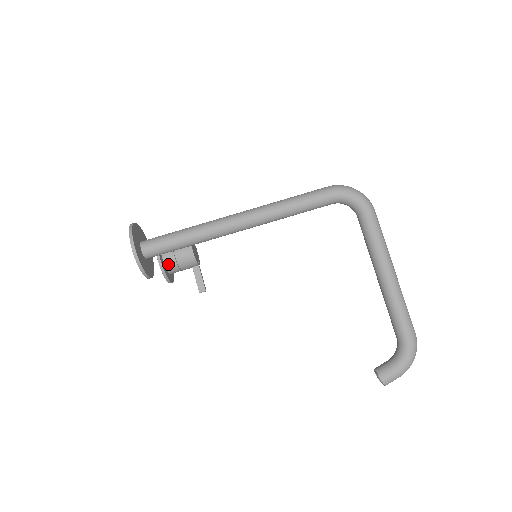
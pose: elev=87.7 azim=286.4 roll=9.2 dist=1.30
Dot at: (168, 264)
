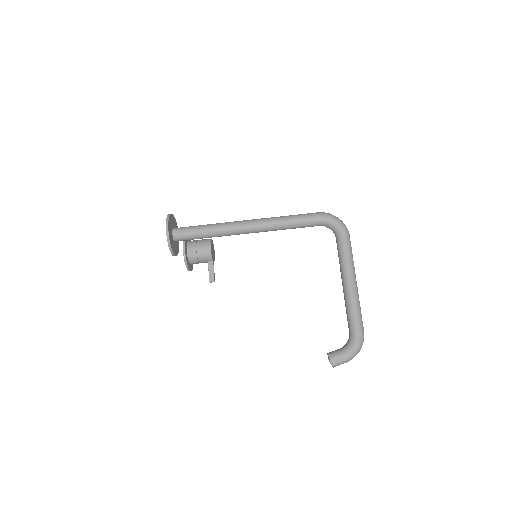
Dot at: (190, 255)
